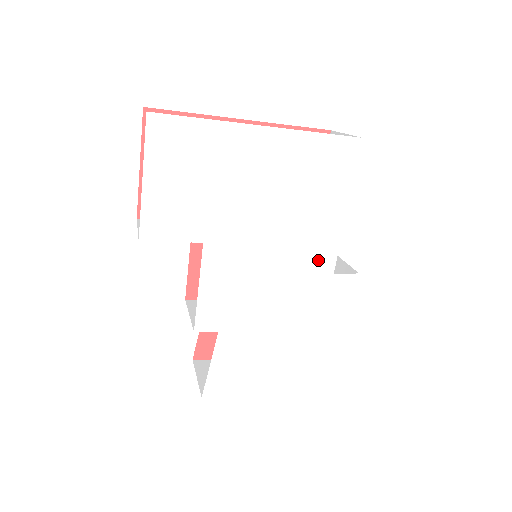
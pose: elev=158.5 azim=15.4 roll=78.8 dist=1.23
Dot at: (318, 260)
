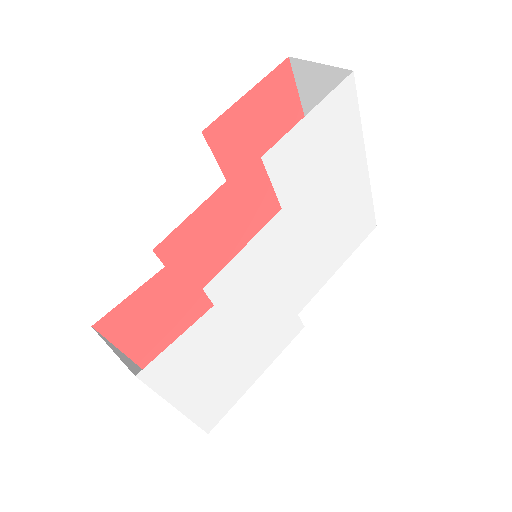
Dot at: (302, 294)
